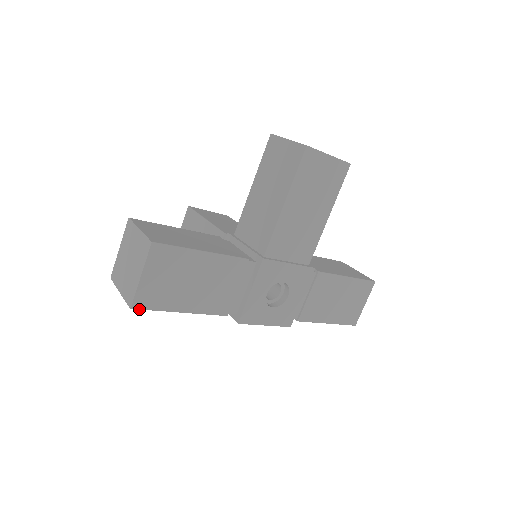
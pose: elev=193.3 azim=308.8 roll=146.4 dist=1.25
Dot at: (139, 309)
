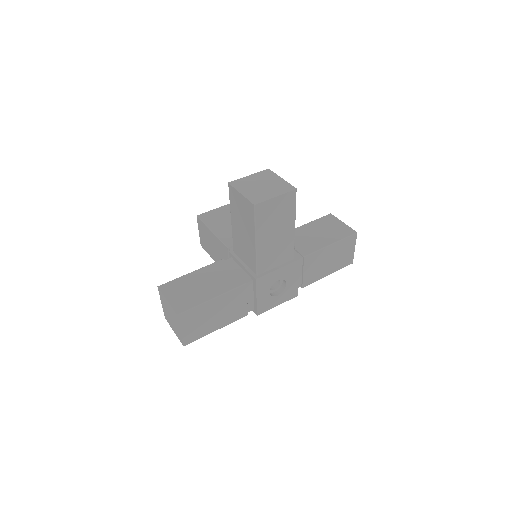
Dot at: occluded
